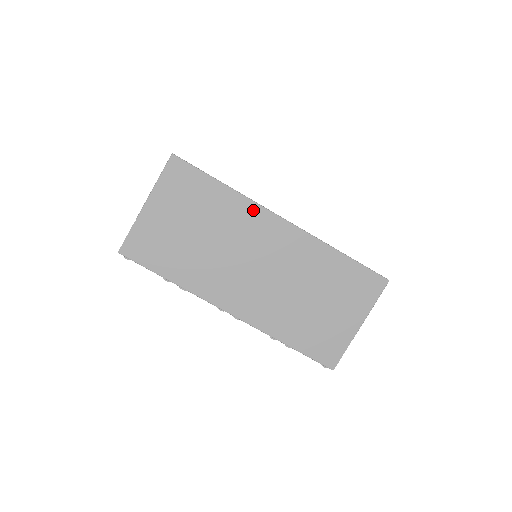
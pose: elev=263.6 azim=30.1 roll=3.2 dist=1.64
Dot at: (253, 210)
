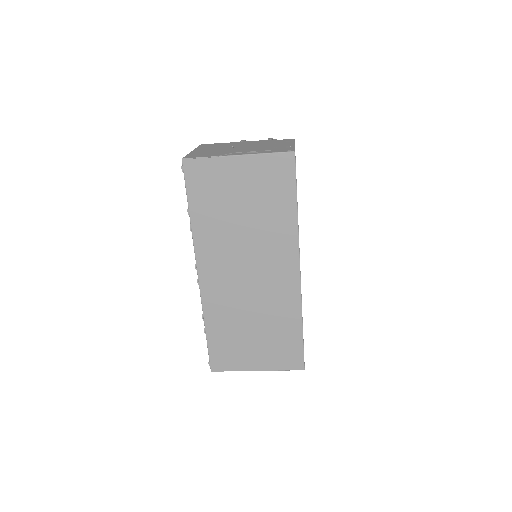
Dot at: (291, 244)
